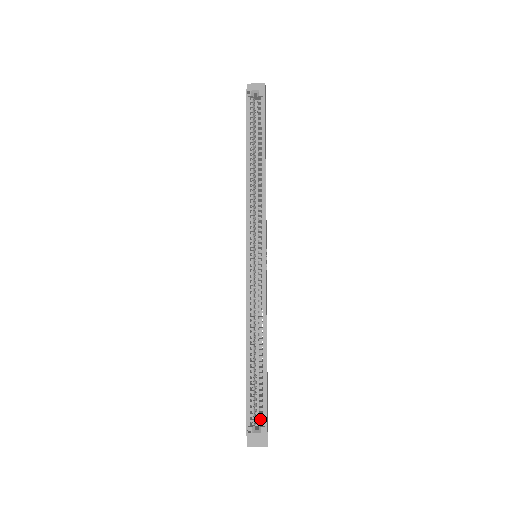
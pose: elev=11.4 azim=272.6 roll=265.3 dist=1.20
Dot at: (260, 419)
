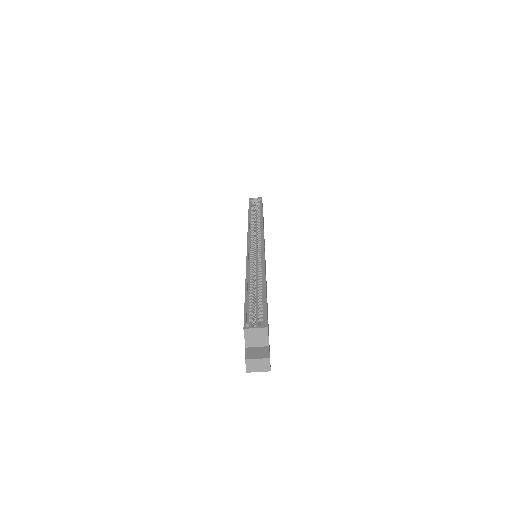
Dot at: occluded
